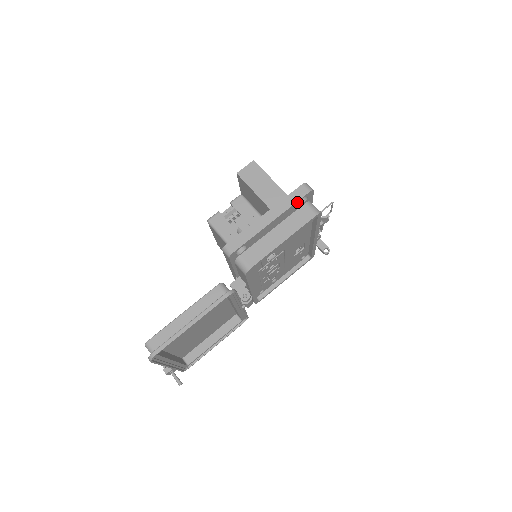
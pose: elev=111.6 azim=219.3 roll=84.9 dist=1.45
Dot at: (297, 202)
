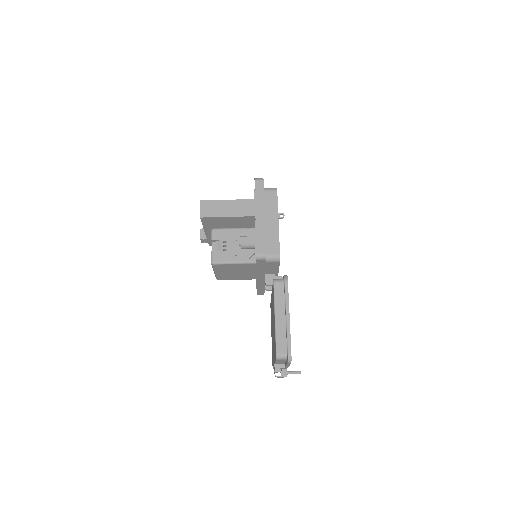
Dot at: (263, 193)
